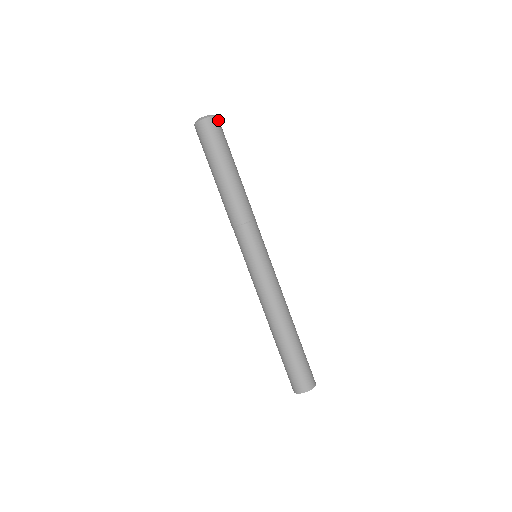
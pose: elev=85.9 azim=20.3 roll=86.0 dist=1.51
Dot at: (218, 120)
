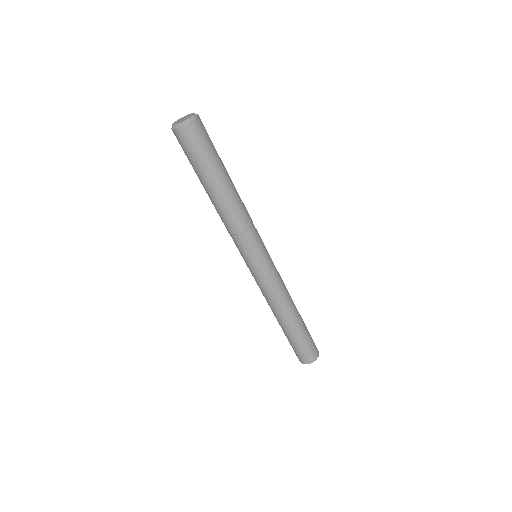
Dot at: (193, 126)
